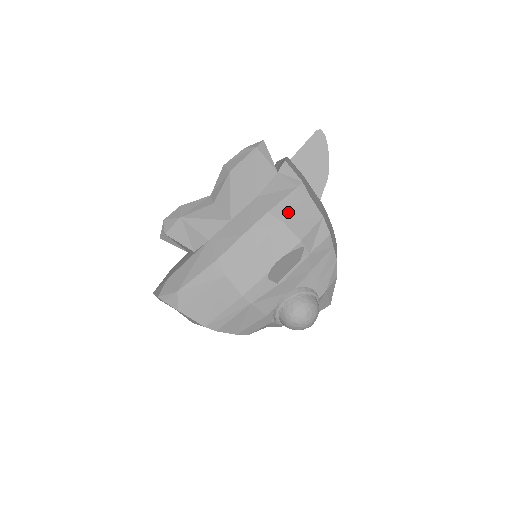
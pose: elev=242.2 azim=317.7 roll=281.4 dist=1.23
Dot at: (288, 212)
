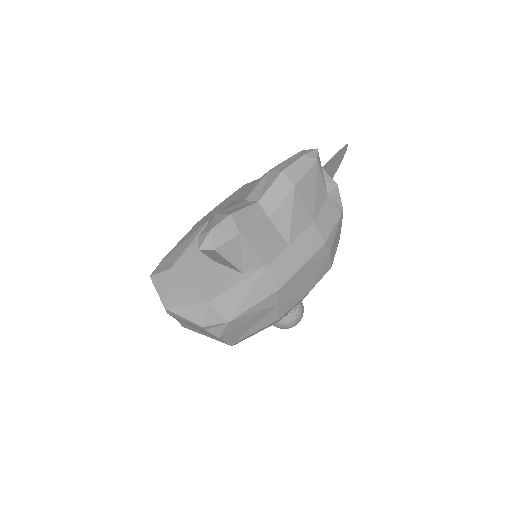
Dot at: (334, 242)
